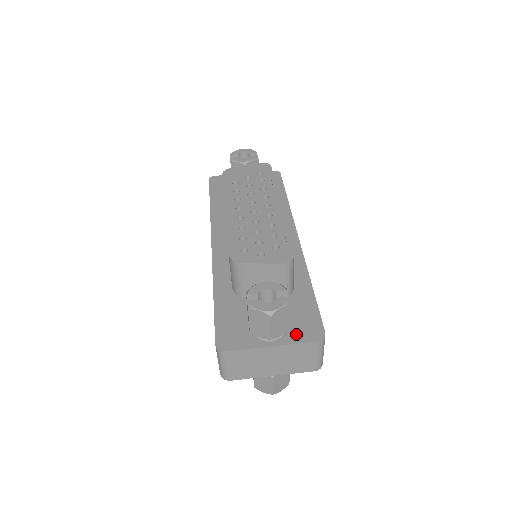
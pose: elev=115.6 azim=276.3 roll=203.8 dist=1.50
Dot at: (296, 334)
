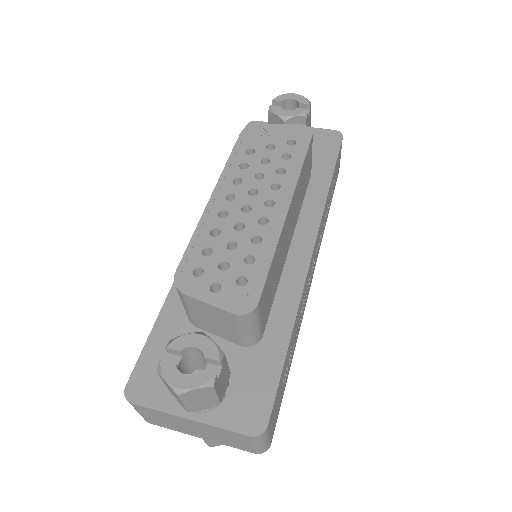
Dot at: (228, 412)
